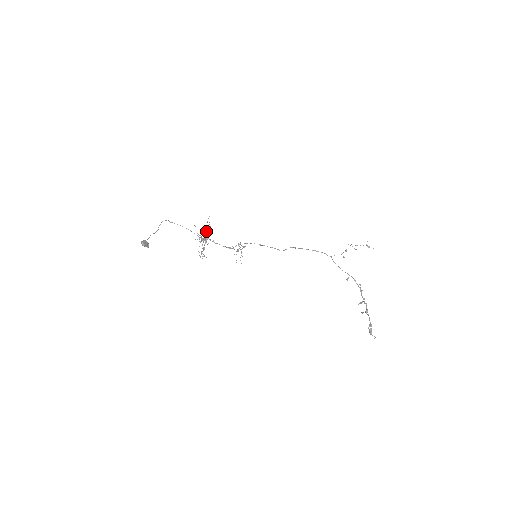
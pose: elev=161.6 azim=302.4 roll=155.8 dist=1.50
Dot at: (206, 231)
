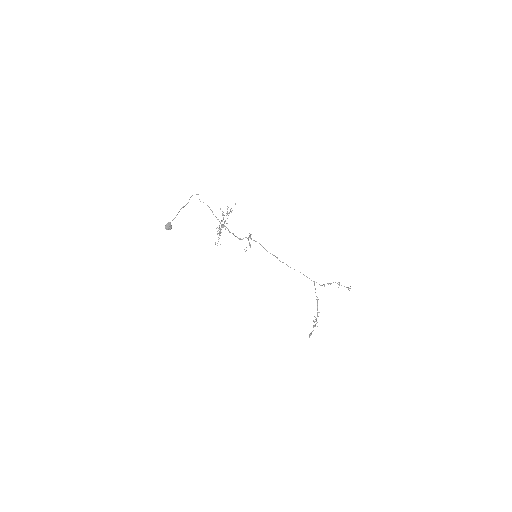
Dot at: (223, 226)
